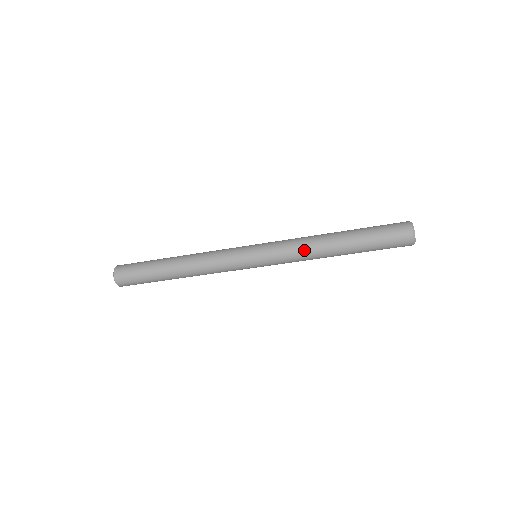
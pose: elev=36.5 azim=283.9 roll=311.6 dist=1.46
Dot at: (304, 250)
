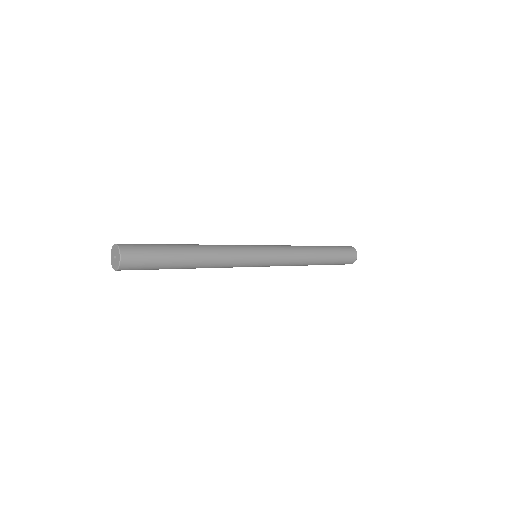
Dot at: (298, 258)
